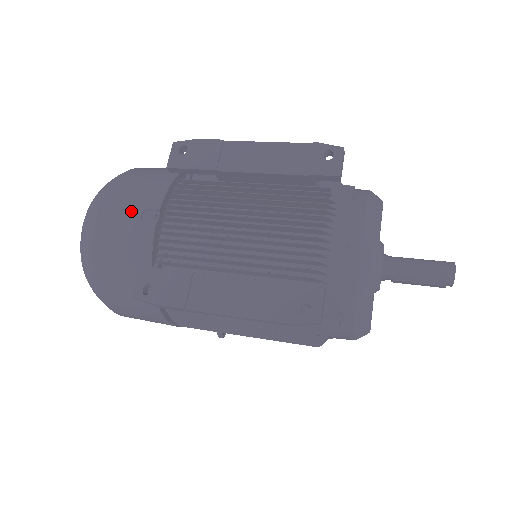
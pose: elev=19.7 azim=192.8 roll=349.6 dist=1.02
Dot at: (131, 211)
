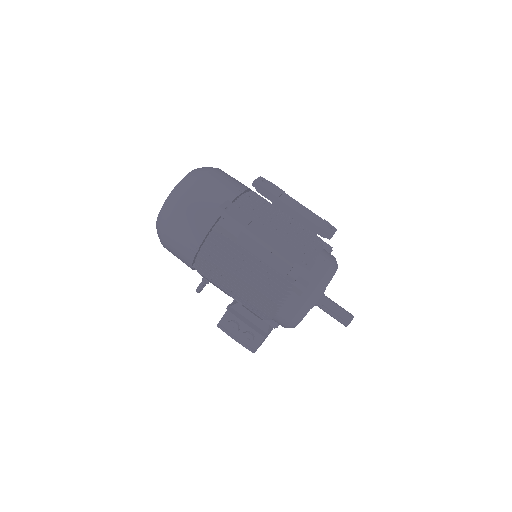
Dot at: (229, 181)
